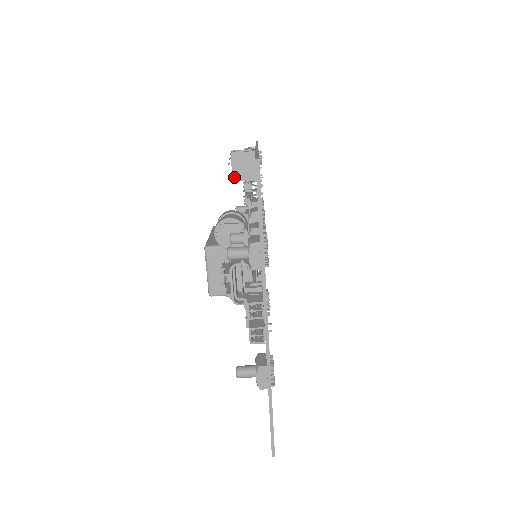
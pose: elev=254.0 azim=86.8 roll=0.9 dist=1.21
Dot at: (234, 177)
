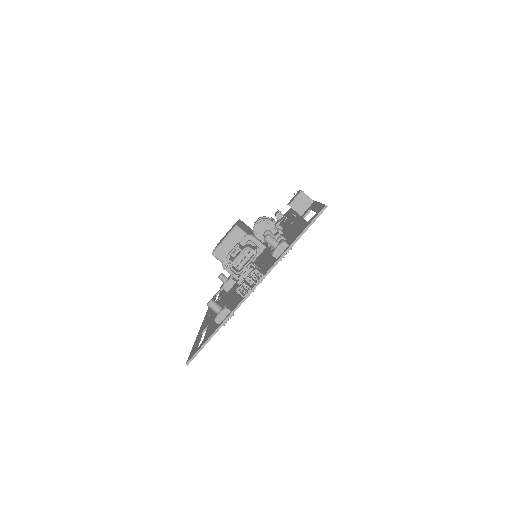
Dot at: (291, 204)
